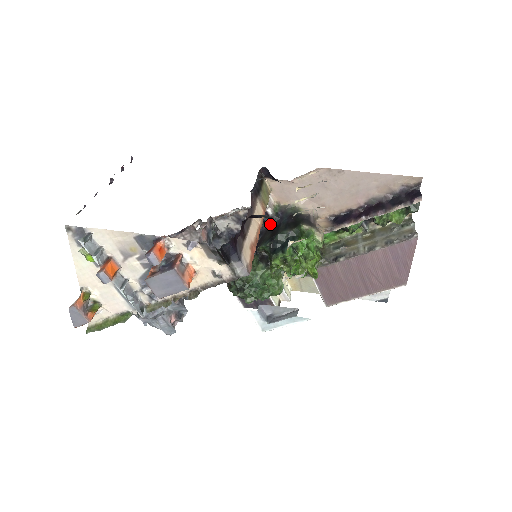
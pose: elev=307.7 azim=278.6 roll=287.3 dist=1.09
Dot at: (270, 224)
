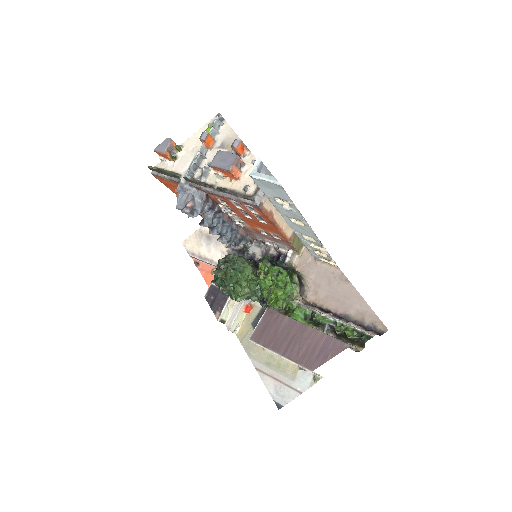
Dot at: occluded
